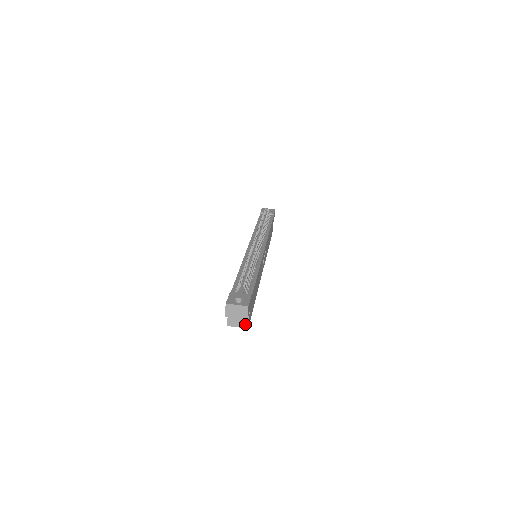
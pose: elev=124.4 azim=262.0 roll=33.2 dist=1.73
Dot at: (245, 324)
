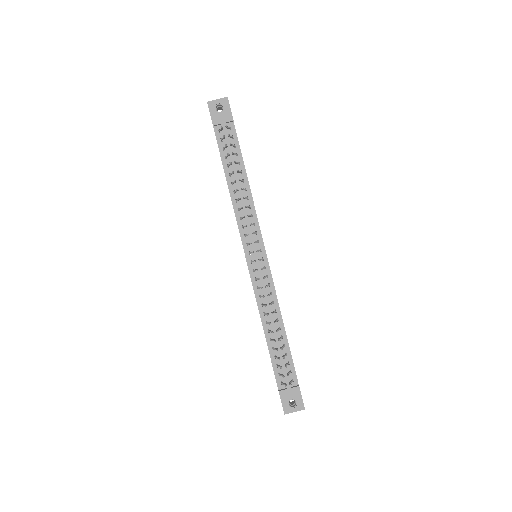
Dot at: occluded
